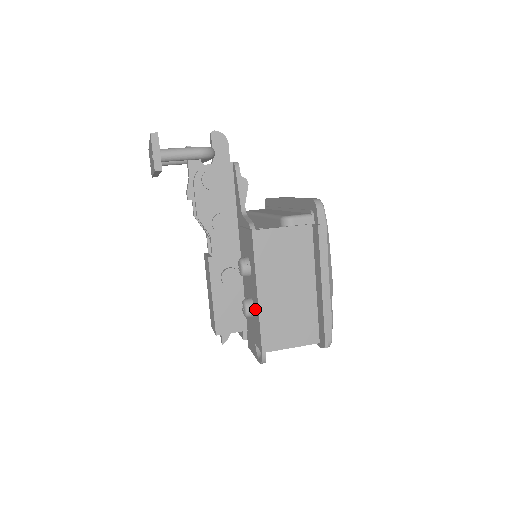
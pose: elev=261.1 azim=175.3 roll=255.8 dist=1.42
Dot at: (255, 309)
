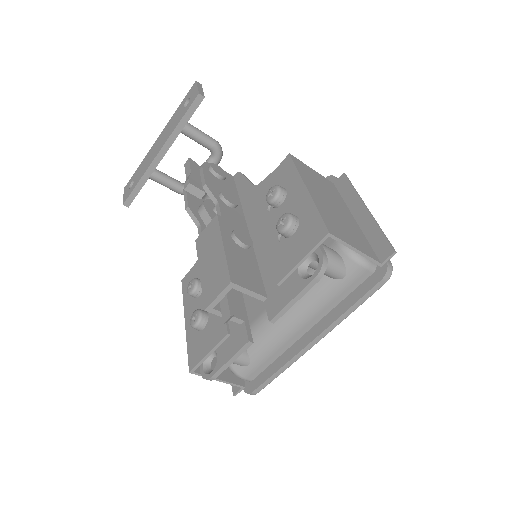
Dot at: (302, 212)
